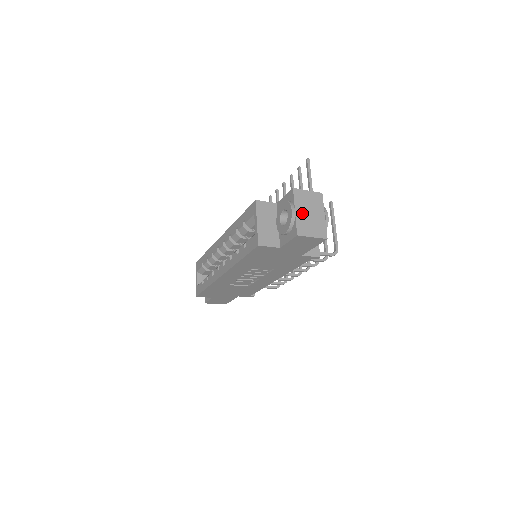
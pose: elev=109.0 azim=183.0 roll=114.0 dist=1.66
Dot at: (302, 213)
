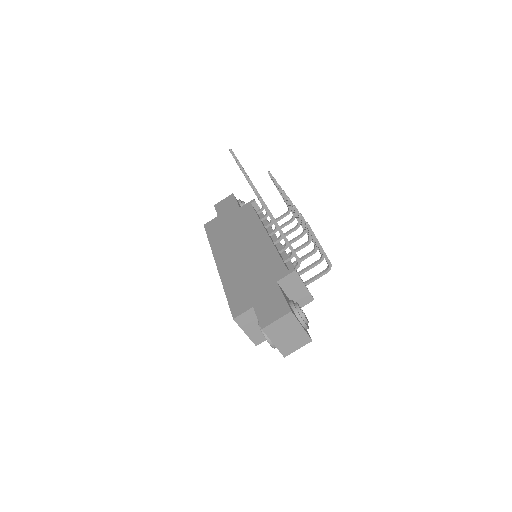
Dot at: (280, 340)
